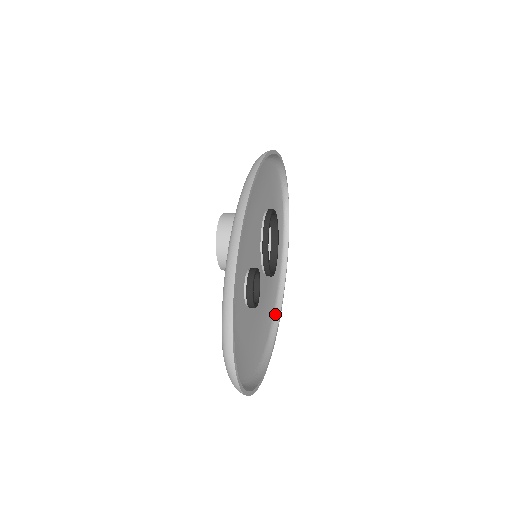
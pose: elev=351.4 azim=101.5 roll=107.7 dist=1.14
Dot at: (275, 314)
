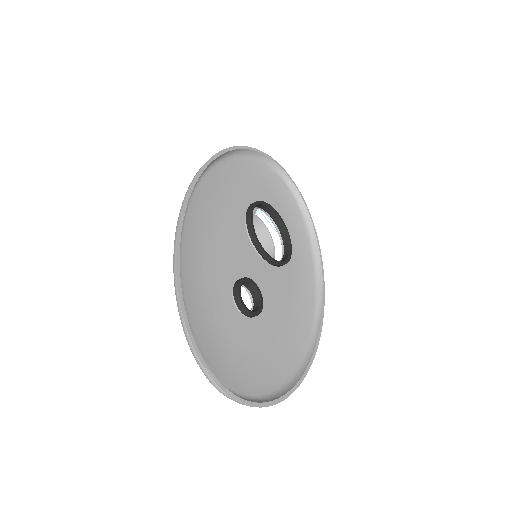
Dot at: (317, 291)
